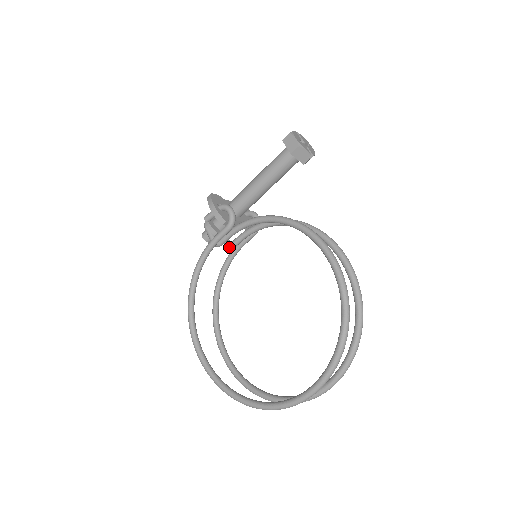
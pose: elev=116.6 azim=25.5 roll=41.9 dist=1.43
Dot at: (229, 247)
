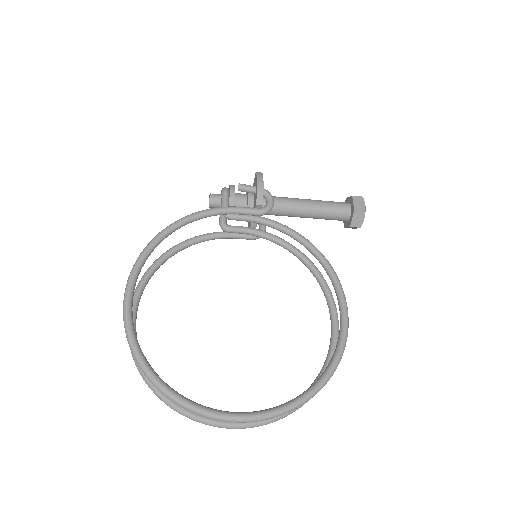
Dot at: (224, 227)
